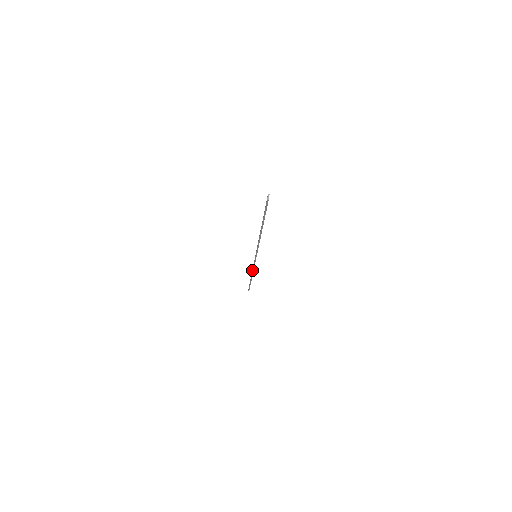
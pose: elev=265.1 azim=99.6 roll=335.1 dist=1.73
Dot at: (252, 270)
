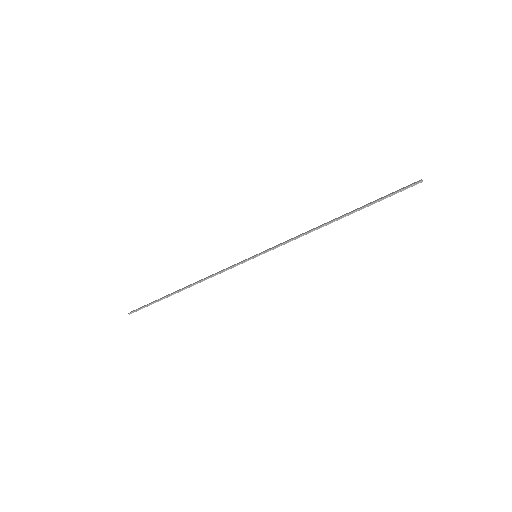
Dot at: (210, 275)
